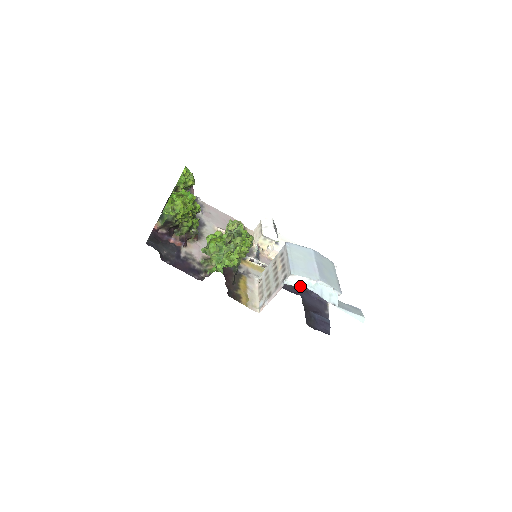
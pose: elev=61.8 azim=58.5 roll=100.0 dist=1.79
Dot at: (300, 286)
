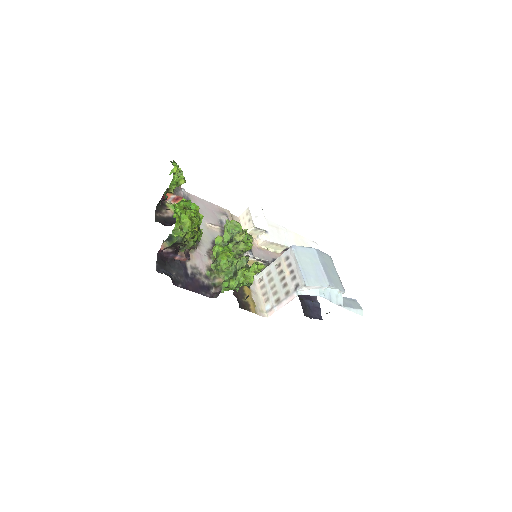
Dot at: (313, 295)
